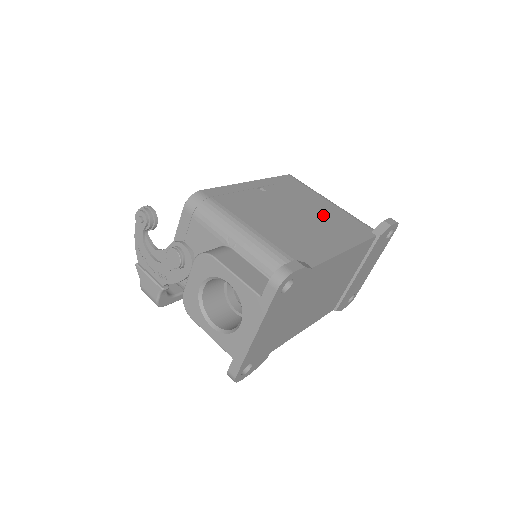
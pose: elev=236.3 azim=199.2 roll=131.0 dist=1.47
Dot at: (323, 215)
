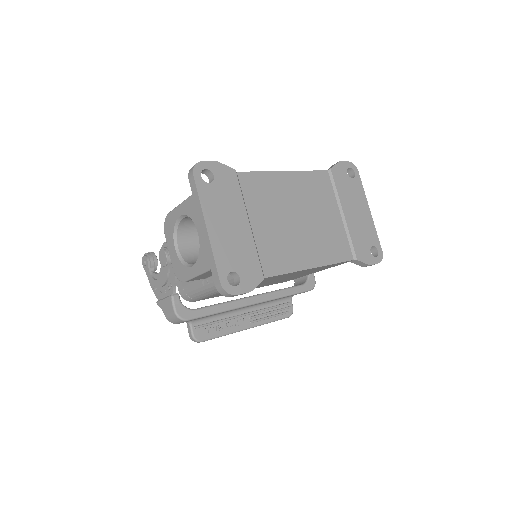
Dot at: occluded
